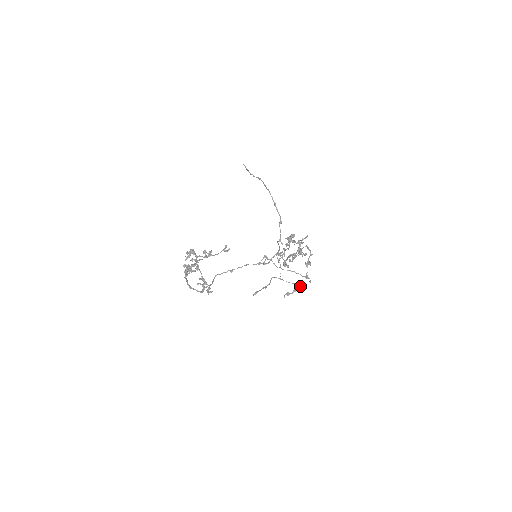
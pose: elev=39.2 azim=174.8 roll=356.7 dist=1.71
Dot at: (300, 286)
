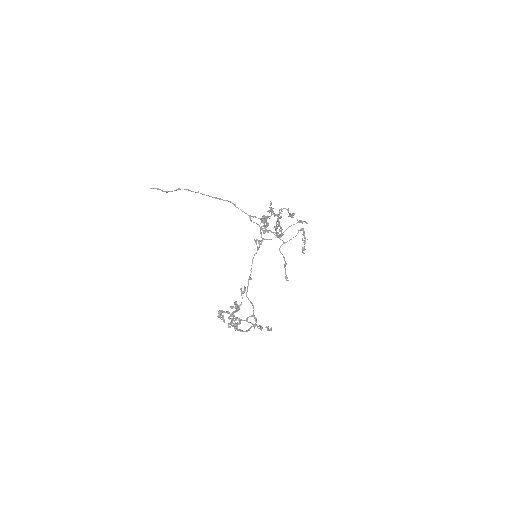
Dot at: (304, 234)
